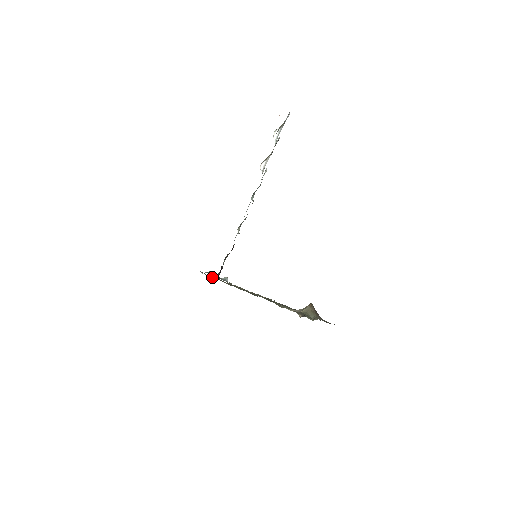
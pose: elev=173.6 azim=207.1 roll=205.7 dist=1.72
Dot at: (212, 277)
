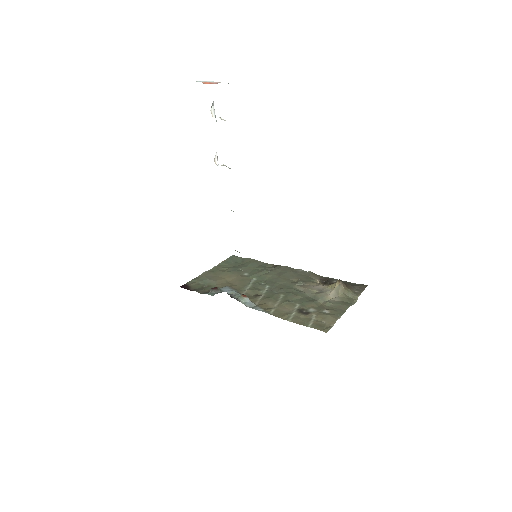
Dot at: (206, 284)
